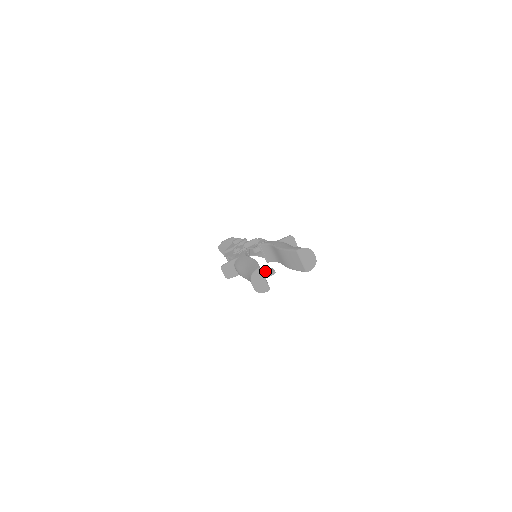
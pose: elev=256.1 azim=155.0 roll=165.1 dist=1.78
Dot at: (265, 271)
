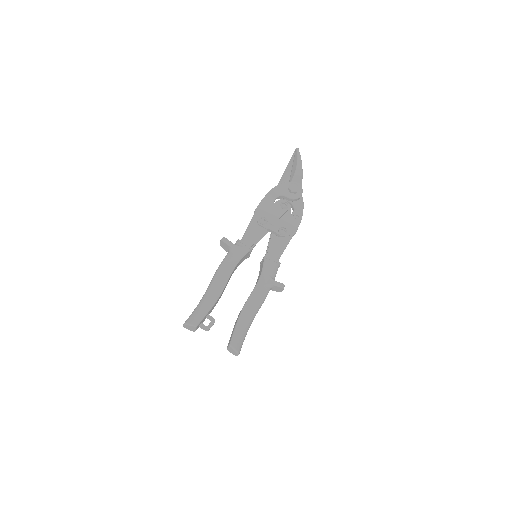
Dot at: (210, 316)
